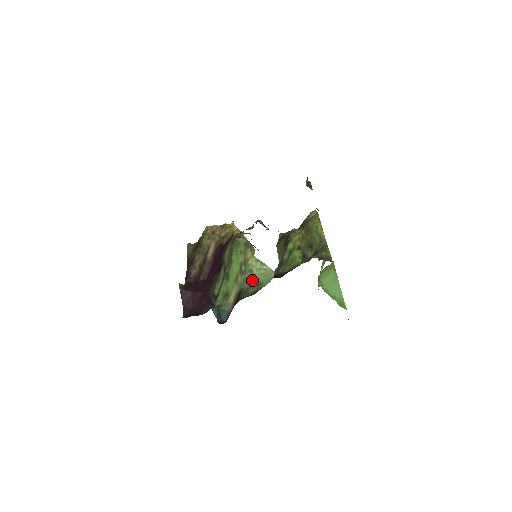
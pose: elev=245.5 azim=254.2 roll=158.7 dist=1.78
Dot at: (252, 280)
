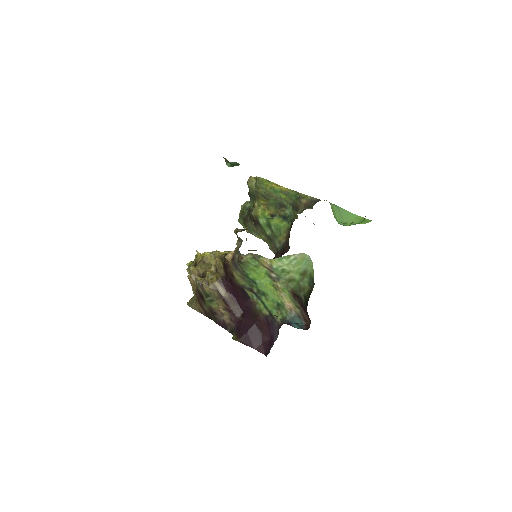
Dot at: (293, 276)
